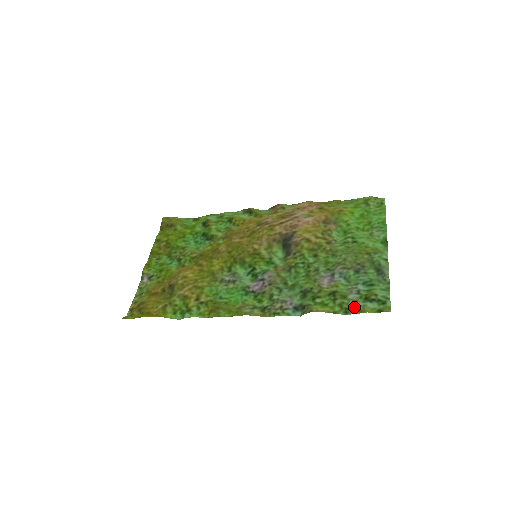
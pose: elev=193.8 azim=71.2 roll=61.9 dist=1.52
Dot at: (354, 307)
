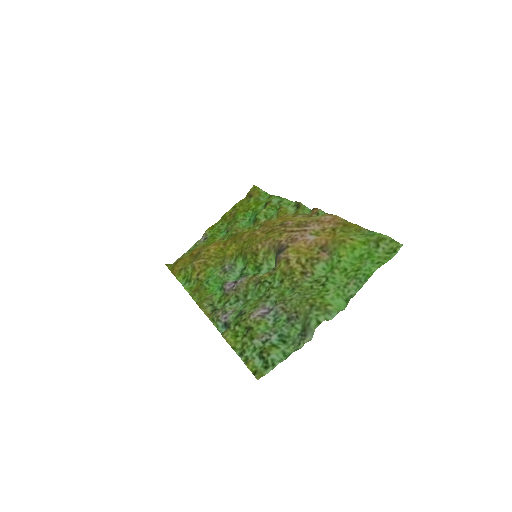
Dot at: (249, 354)
